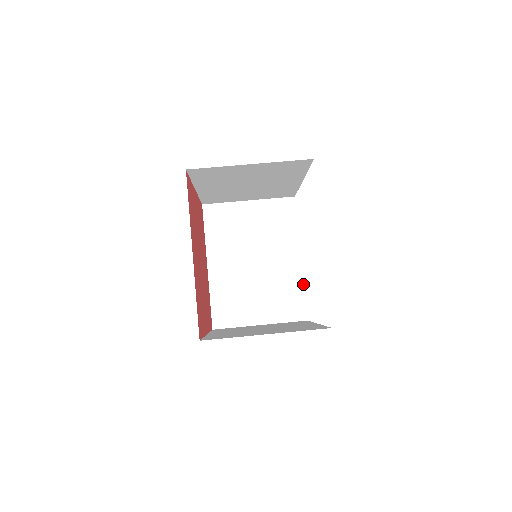
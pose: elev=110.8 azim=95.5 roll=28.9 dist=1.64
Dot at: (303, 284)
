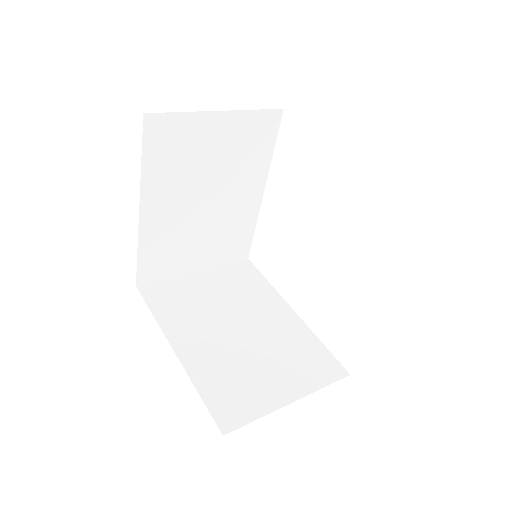
Dot at: (315, 335)
